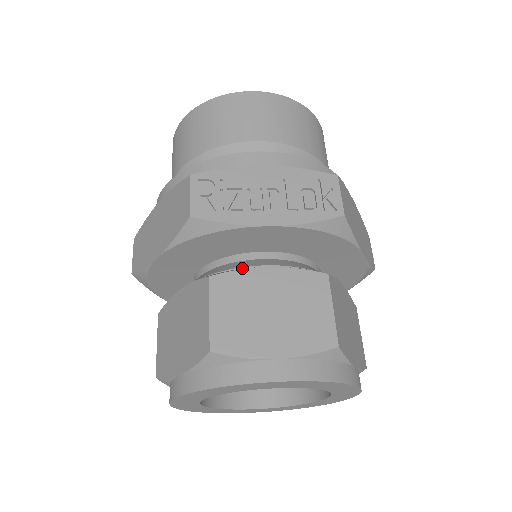
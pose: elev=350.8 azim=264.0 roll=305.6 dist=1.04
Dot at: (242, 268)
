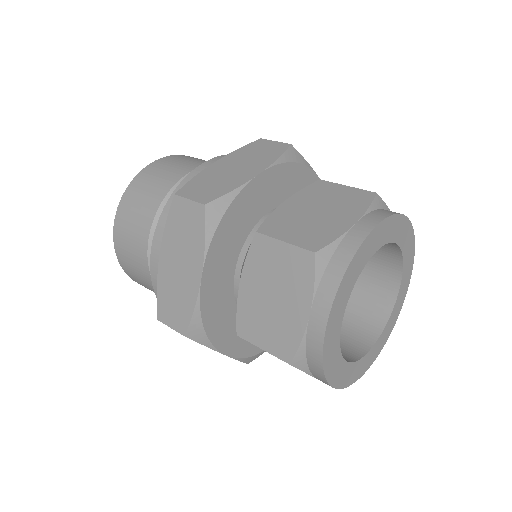
Dot at: occluded
